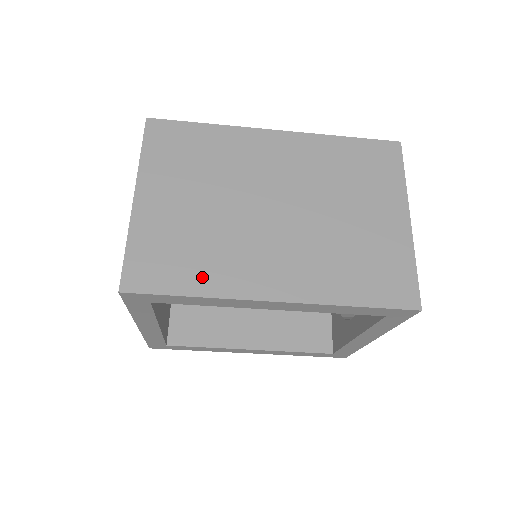
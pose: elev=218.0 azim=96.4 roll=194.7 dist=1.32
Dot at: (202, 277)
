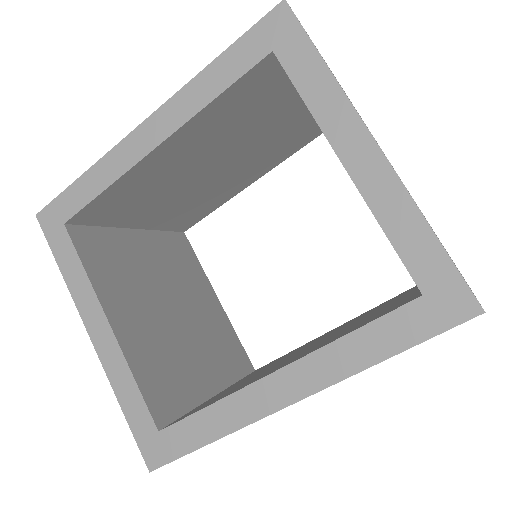
Dot at: occluded
